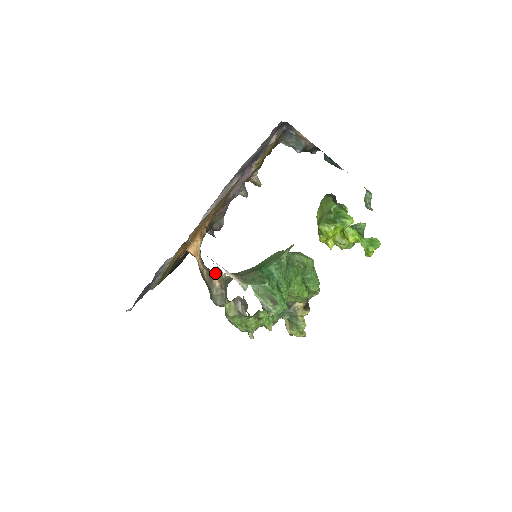
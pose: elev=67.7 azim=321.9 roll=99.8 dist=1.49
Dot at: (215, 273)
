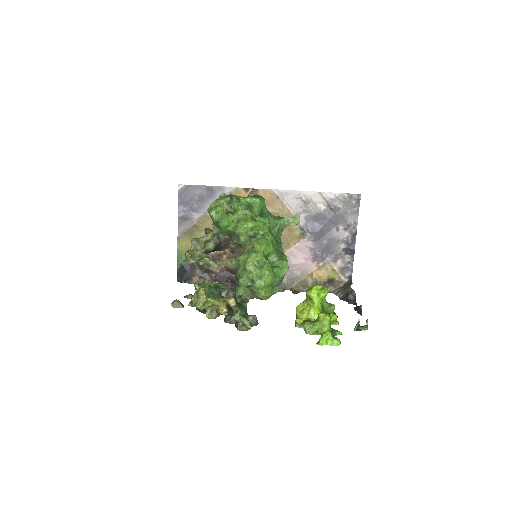
Dot at: occluded
